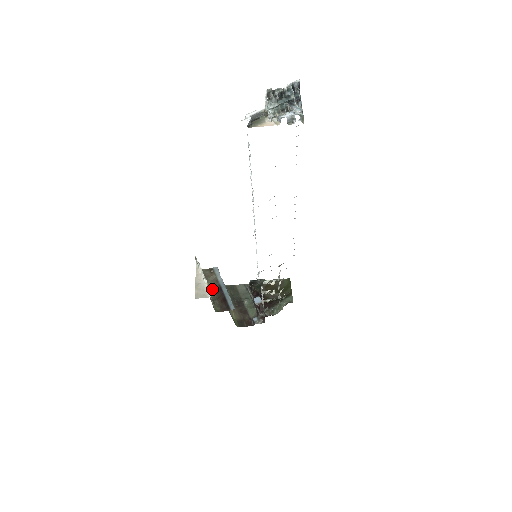
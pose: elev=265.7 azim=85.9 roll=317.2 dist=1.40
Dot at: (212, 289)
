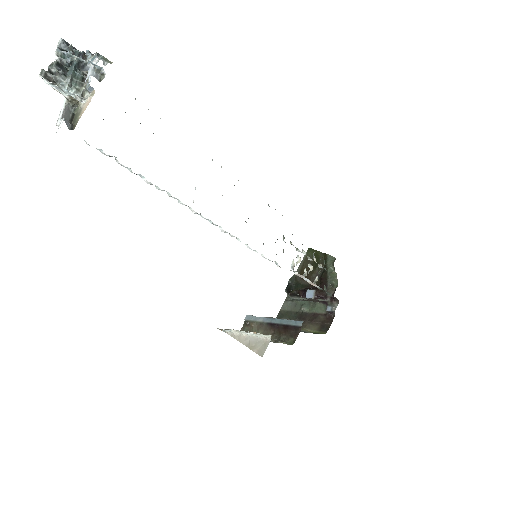
Dot at: occluded
